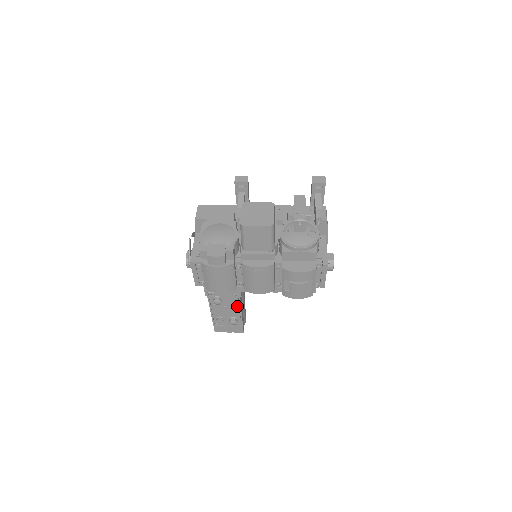
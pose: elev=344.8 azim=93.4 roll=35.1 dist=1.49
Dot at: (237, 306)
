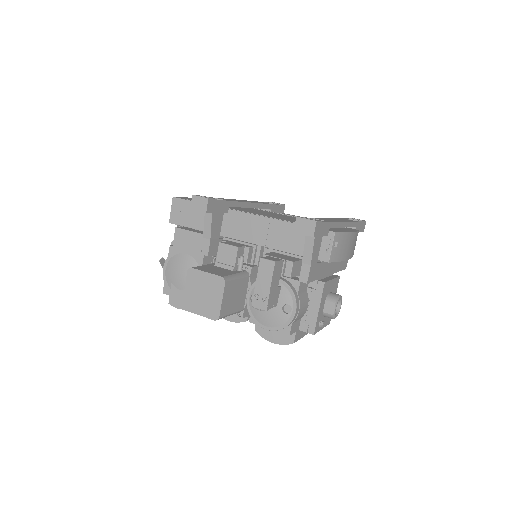
Dot at: occluded
